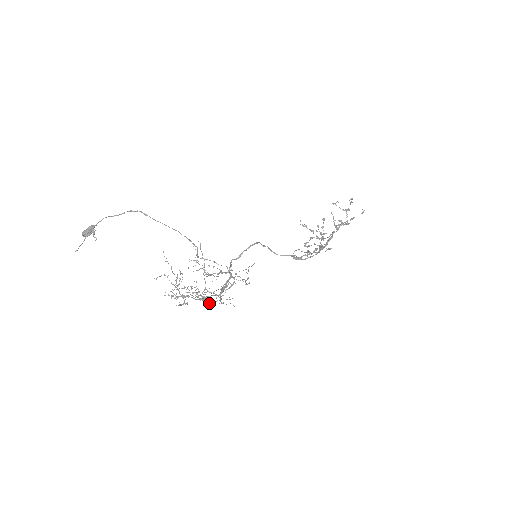
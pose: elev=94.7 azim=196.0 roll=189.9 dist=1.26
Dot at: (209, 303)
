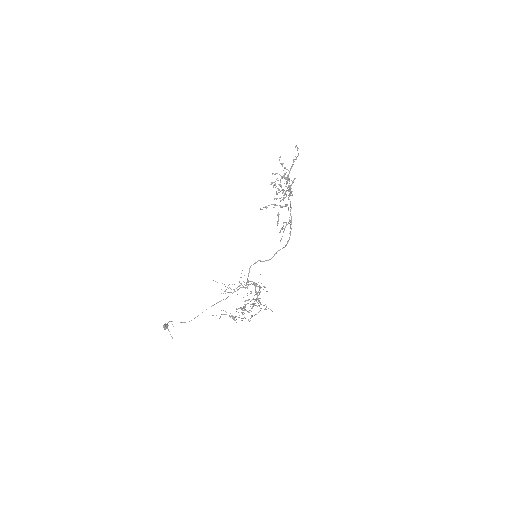
Dot at: occluded
